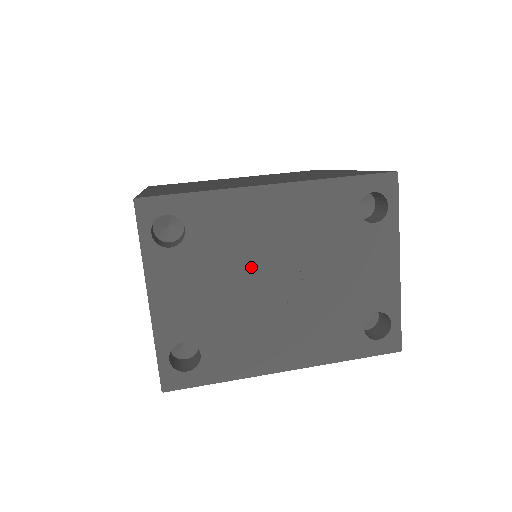
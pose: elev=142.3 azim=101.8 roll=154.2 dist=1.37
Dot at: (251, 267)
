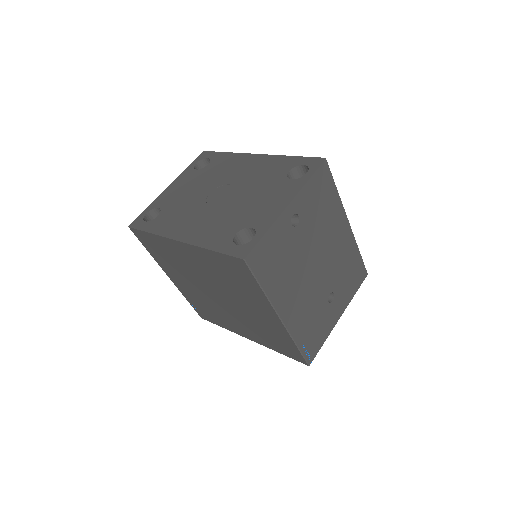
Dot at: (216, 185)
